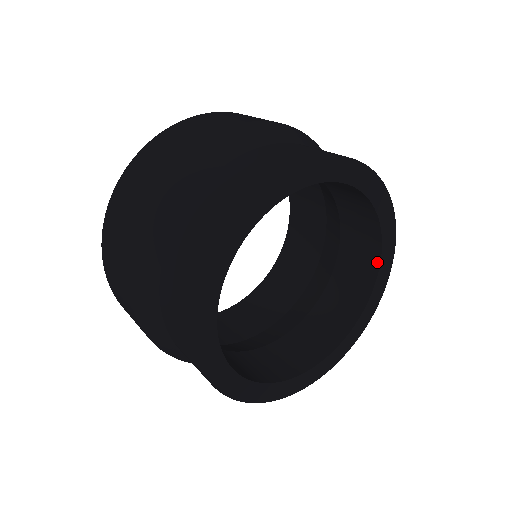
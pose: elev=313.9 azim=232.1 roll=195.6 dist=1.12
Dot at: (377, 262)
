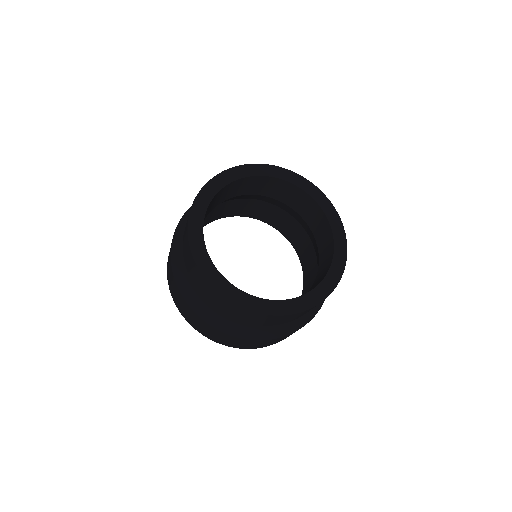
Dot at: (284, 182)
